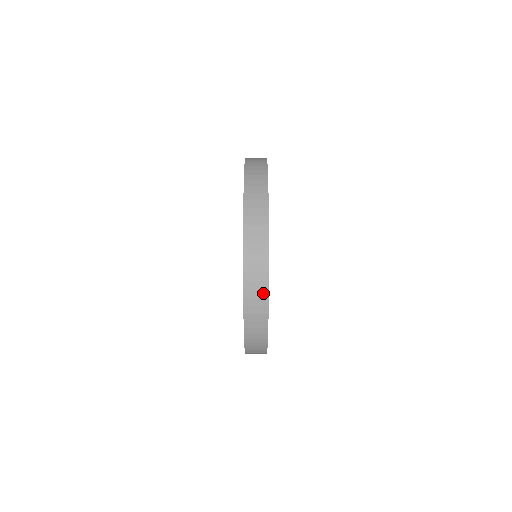
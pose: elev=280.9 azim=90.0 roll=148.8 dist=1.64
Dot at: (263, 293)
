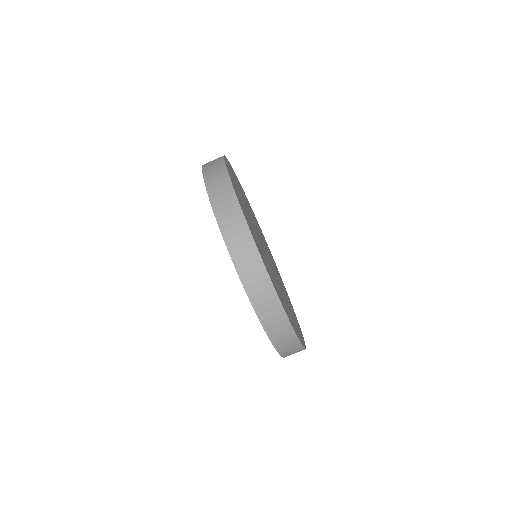
Dot at: (277, 309)
